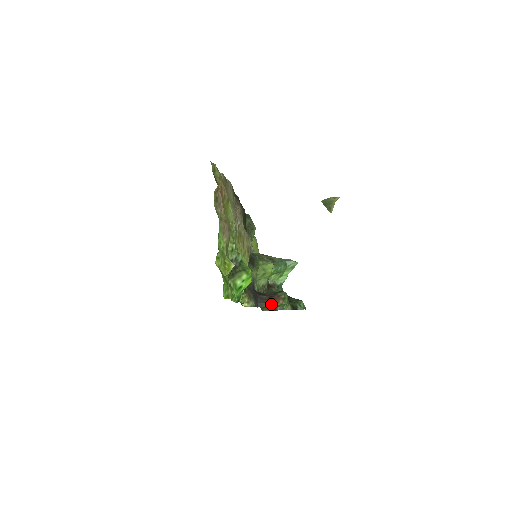
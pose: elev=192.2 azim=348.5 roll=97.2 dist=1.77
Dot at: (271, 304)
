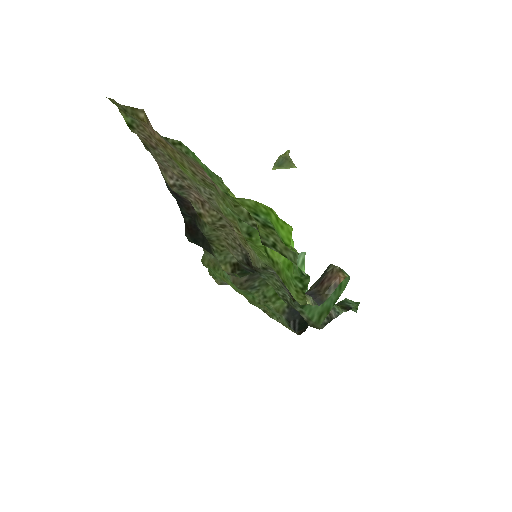
Dot at: (332, 289)
